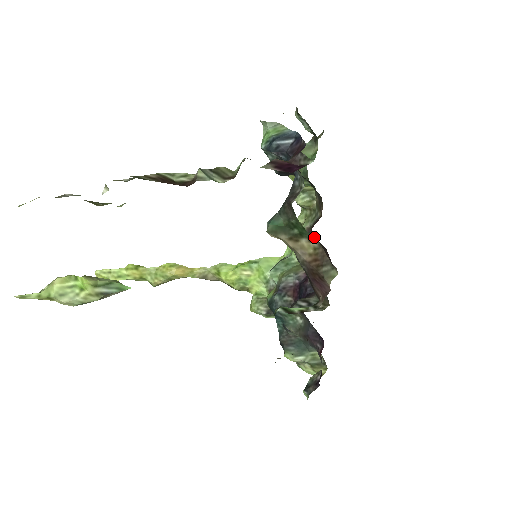
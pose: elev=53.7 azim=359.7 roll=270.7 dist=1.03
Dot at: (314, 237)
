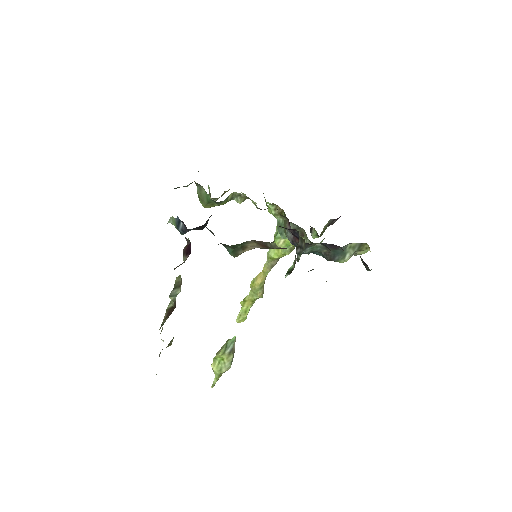
Dot at: (246, 242)
